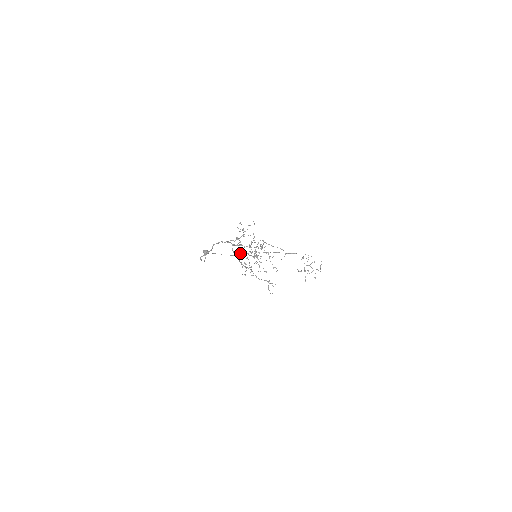
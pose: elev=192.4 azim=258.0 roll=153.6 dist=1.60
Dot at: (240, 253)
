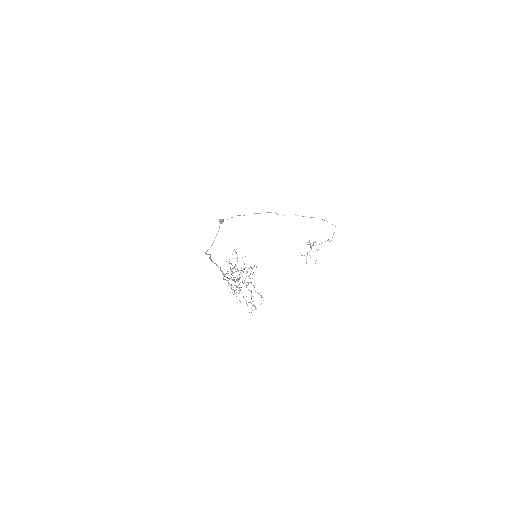
Dot at: (231, 277)
